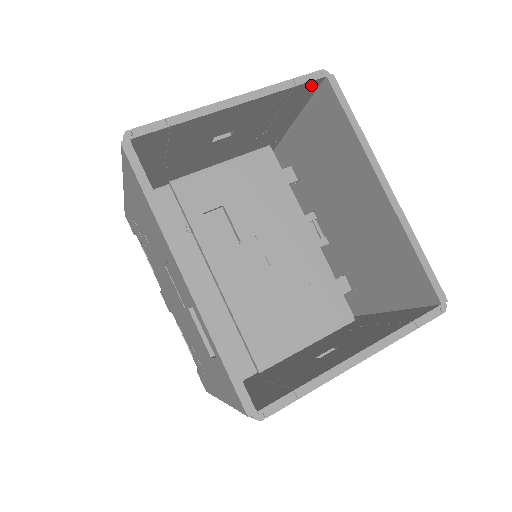
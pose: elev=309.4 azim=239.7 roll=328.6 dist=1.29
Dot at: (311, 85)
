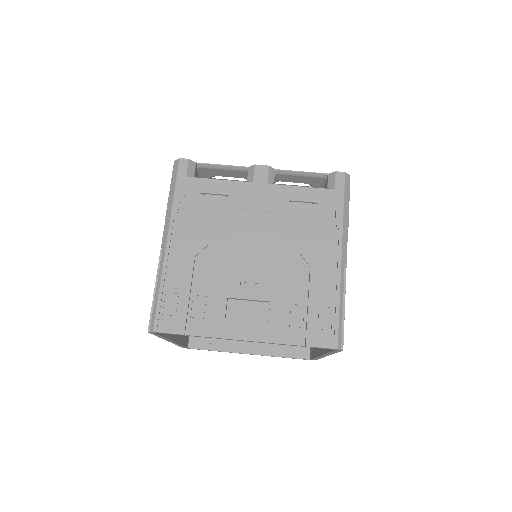
Dot at: (324, 340)
